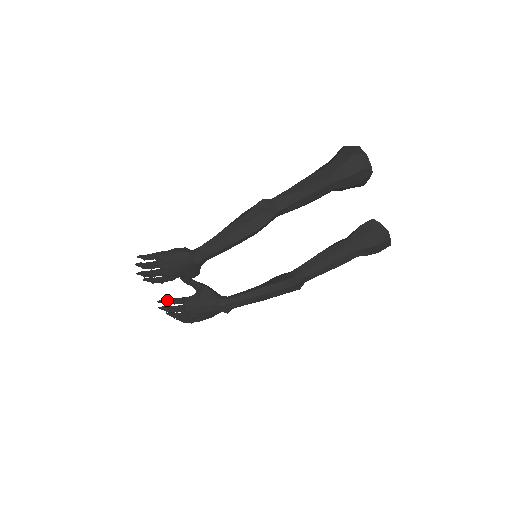
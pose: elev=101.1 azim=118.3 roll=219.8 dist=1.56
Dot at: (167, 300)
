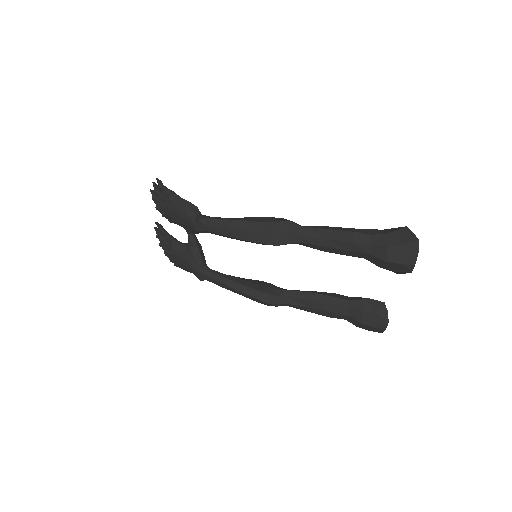
Dot at: (162, 230)
